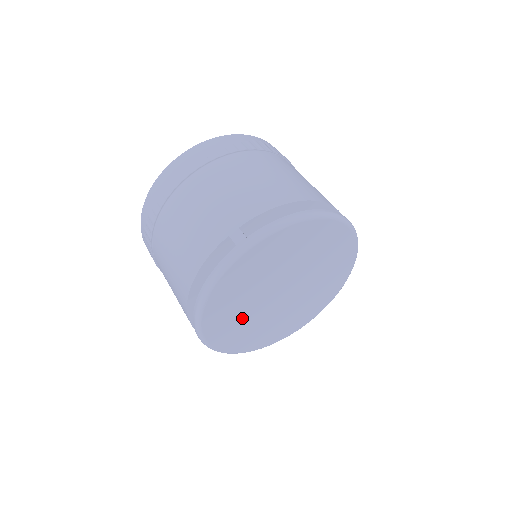
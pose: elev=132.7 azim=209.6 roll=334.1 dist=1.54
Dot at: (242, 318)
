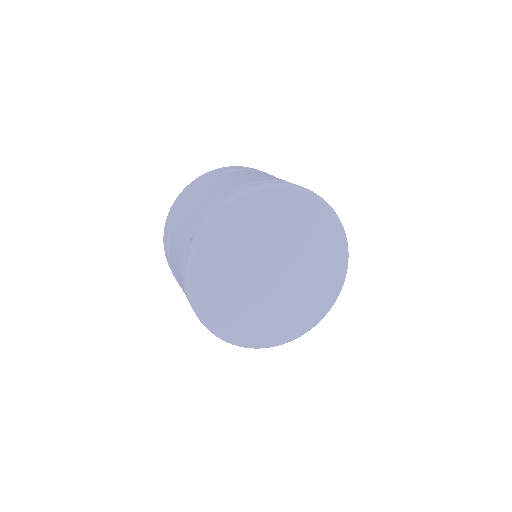
Dot at: (250, 309)
